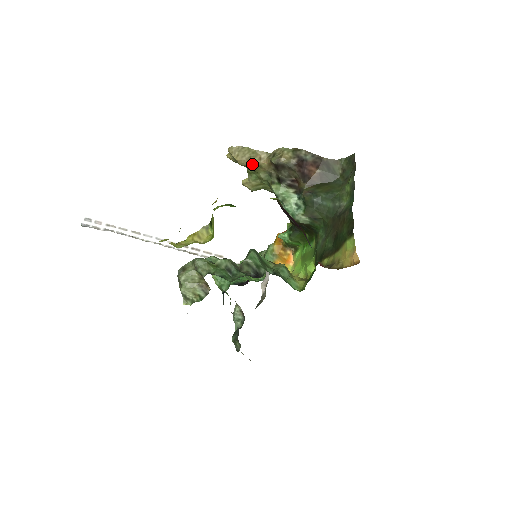
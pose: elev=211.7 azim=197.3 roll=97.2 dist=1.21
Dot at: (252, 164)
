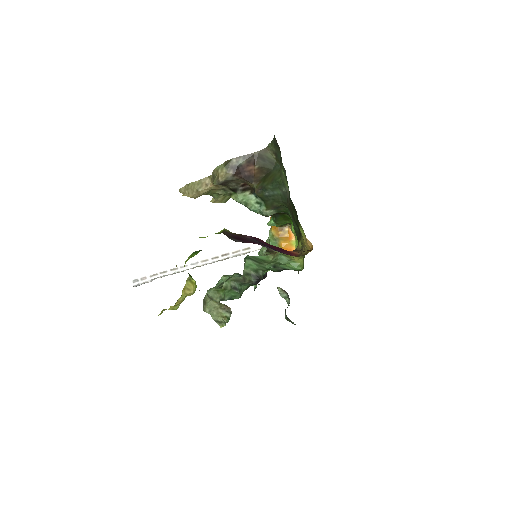
Dot at: (203, 193)
